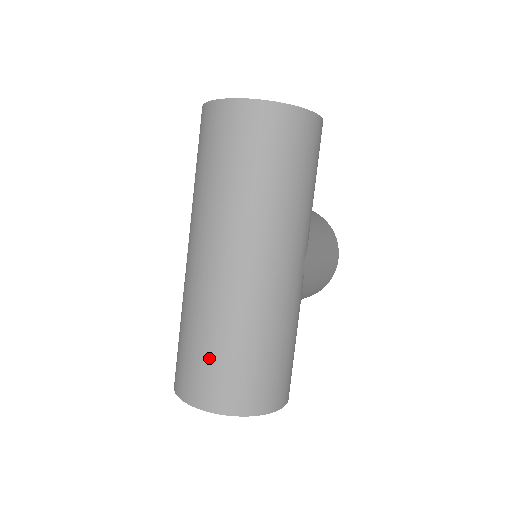
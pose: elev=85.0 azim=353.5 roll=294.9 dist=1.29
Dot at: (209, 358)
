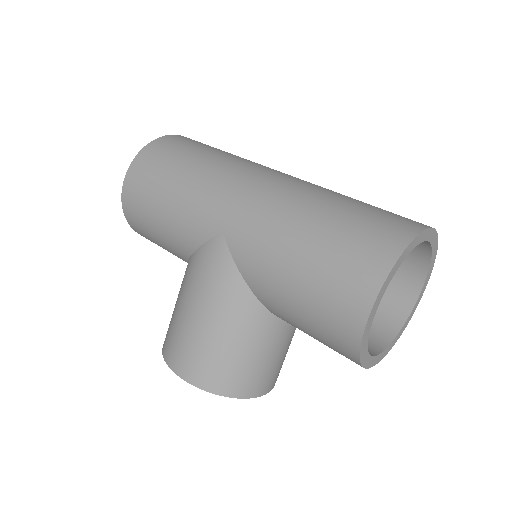
Dot at: (374, 206)
